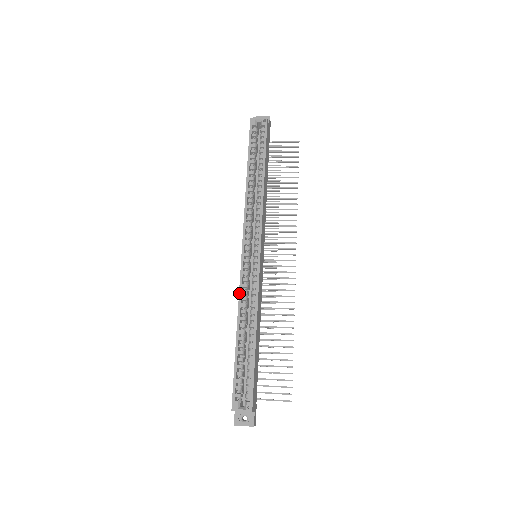
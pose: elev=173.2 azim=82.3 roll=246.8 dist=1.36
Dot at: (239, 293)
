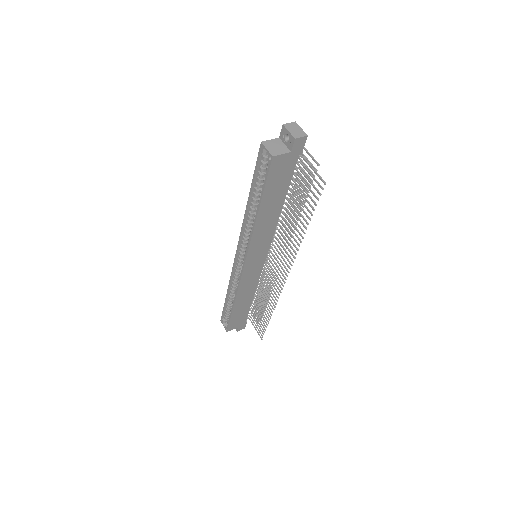
Dot at: (230, 276)
